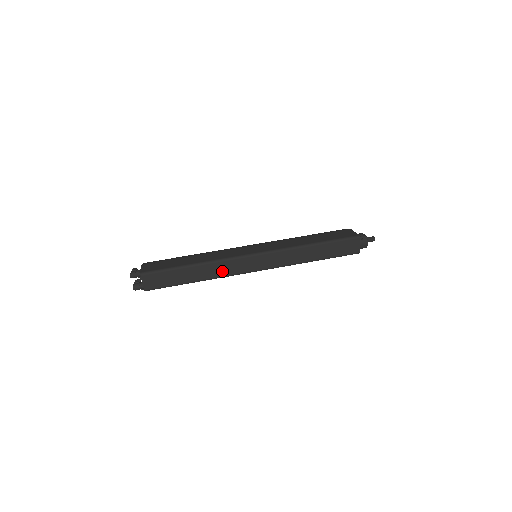
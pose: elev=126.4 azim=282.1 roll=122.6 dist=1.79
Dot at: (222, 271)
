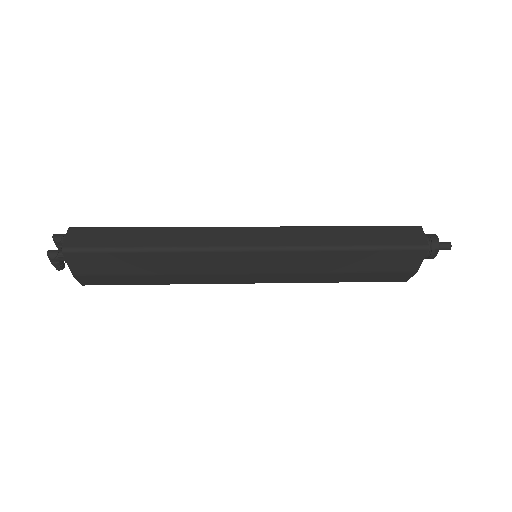
Dot at: (195, 240)
